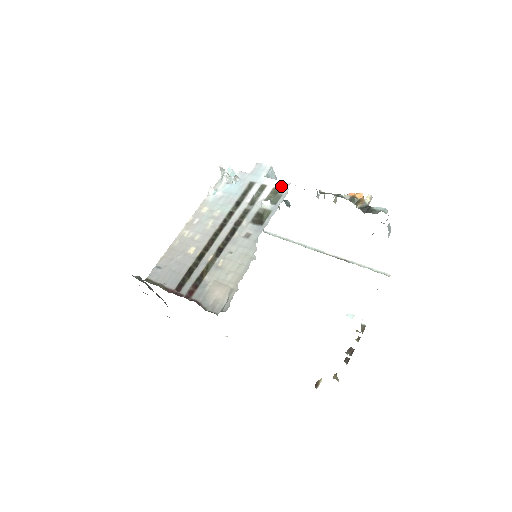
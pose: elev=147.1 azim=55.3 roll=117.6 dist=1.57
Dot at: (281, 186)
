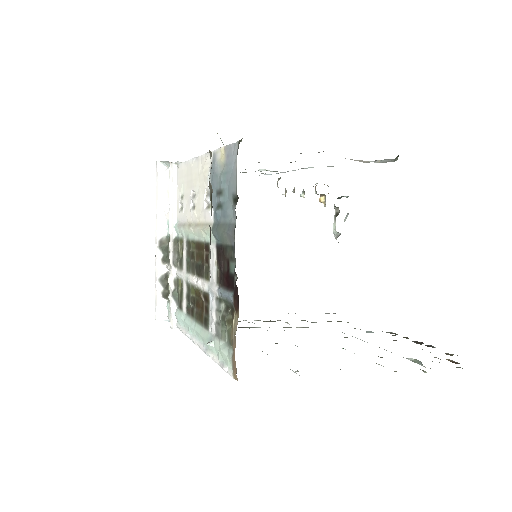
Dot at: occluded
